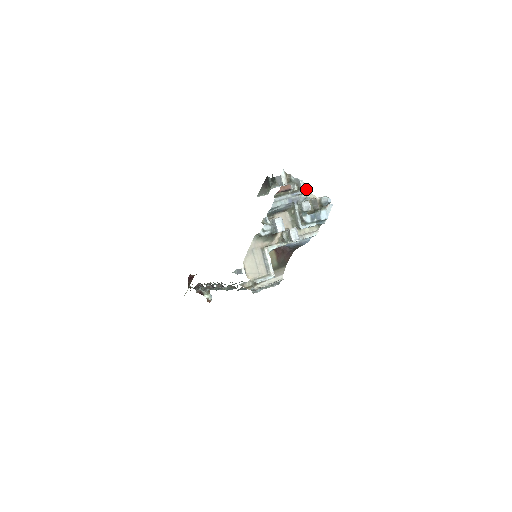
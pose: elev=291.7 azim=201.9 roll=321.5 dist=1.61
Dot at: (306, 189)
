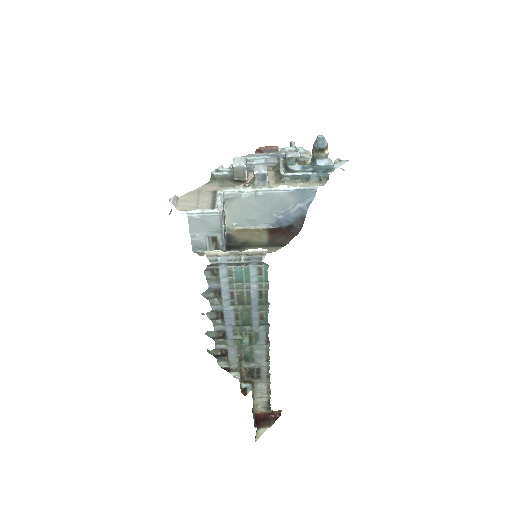
Dot at: (307, 154)
